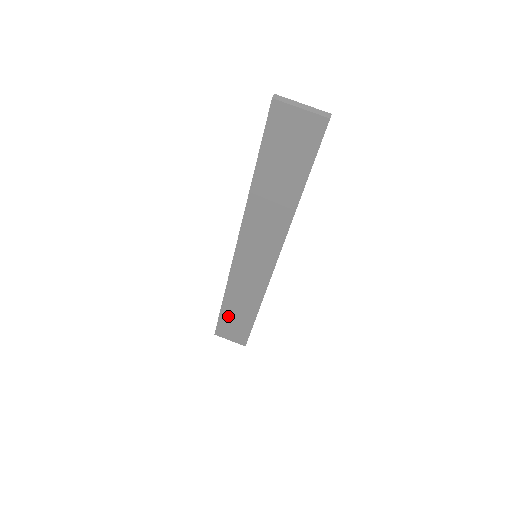
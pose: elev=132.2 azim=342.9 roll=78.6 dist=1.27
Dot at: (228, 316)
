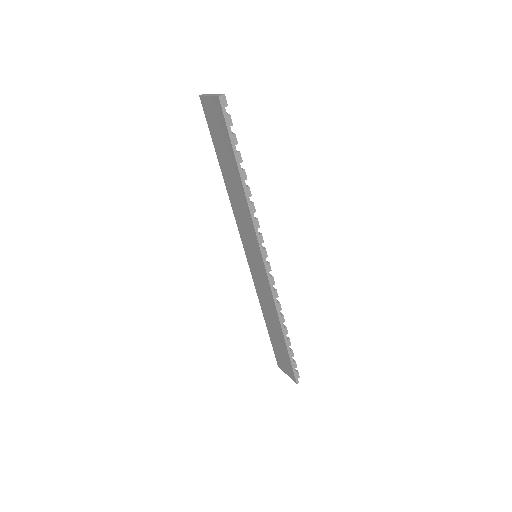
Dot at: (273, 338)
